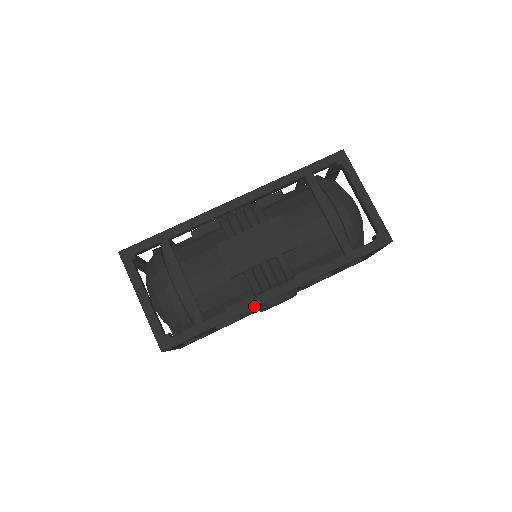
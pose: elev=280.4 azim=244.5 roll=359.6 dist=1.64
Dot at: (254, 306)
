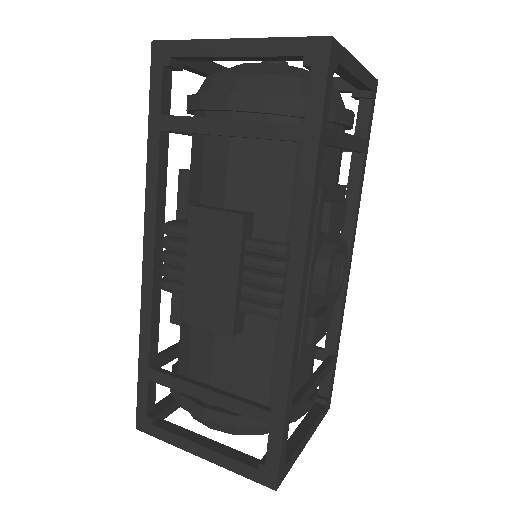
Dot at: (292, 337)
